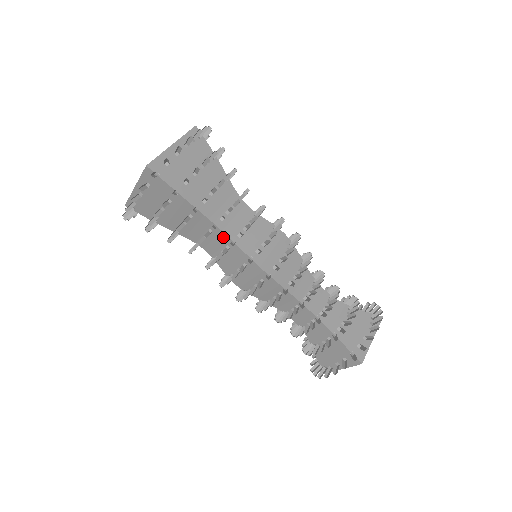
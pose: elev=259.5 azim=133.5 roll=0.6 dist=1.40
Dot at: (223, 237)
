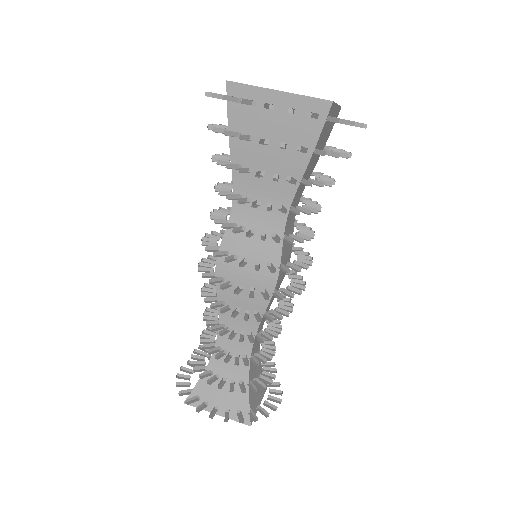
Dot at: (278, 222)
